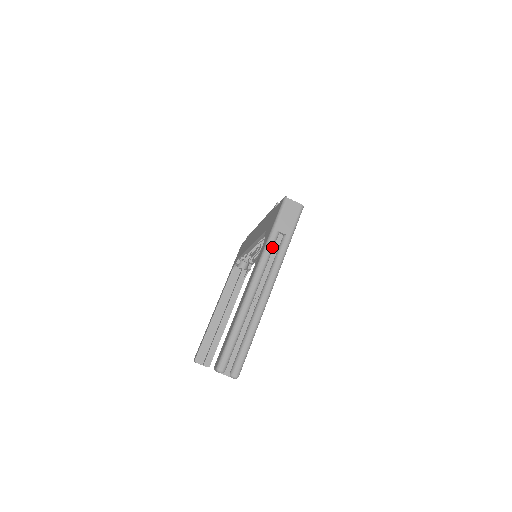
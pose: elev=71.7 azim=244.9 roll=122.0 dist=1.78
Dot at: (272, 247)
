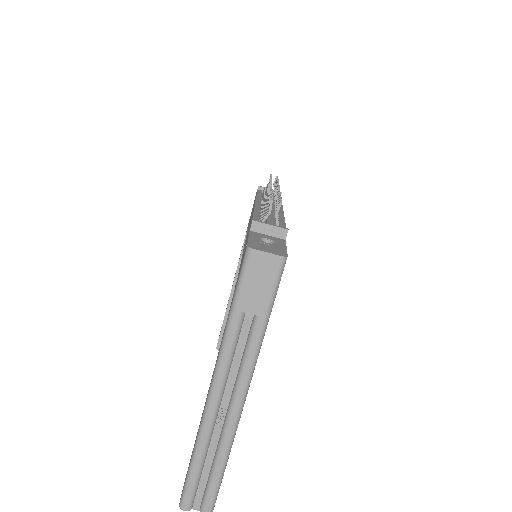
Dot at: (235, 339)
